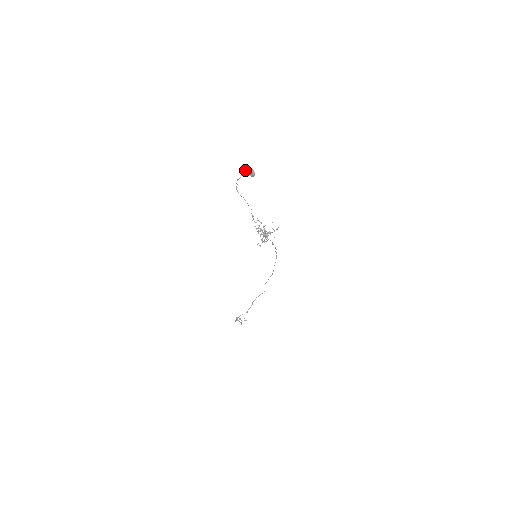
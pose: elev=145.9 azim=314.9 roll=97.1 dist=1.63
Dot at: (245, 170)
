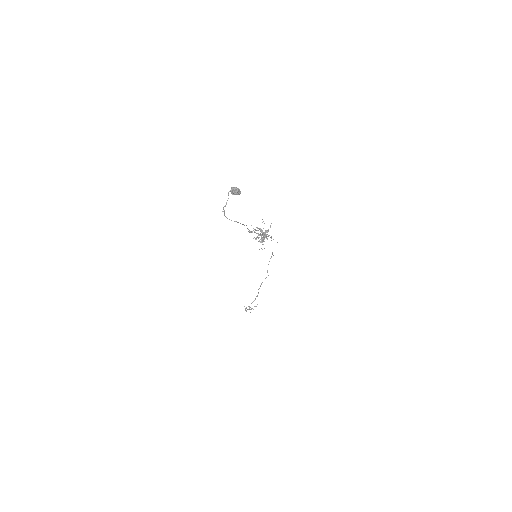
Dot at: (228, 193)
